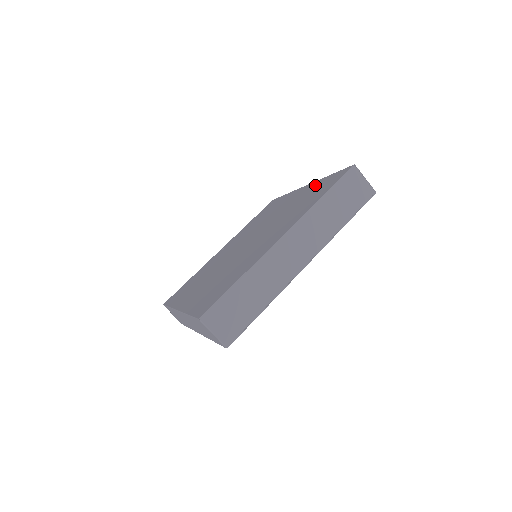
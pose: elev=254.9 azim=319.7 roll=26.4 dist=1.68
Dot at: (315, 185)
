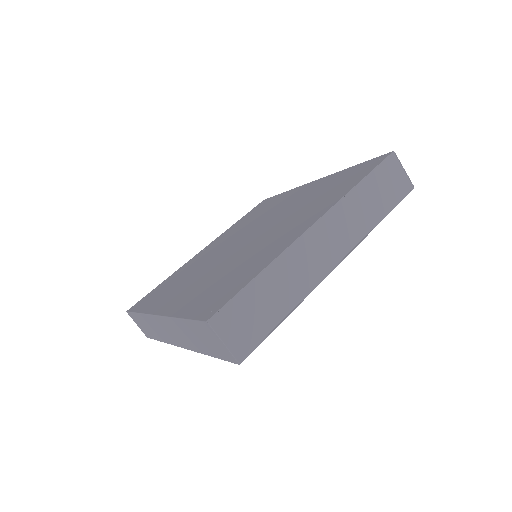
Dot at: (334, 177)
